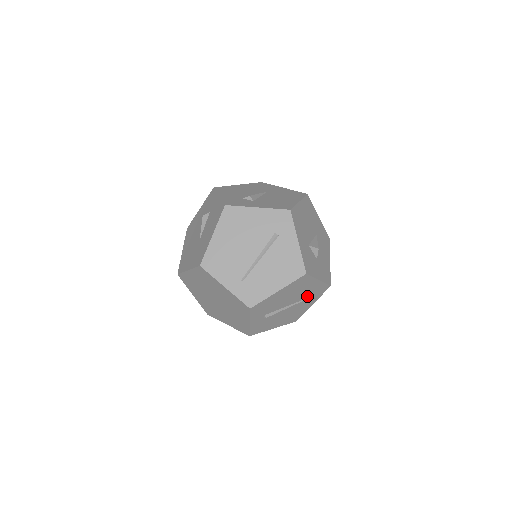
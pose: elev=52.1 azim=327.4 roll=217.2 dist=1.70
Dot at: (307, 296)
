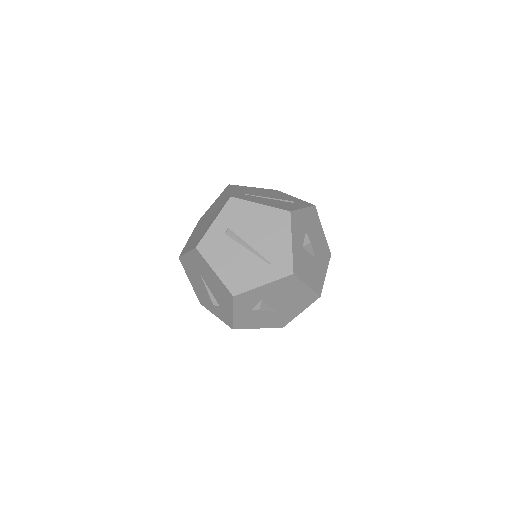
Dot at: (269, 257)
